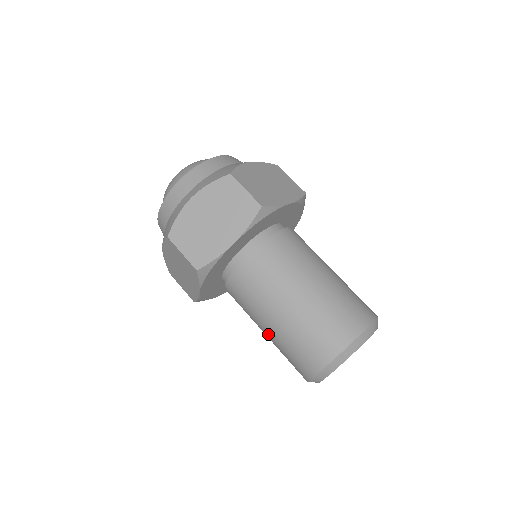
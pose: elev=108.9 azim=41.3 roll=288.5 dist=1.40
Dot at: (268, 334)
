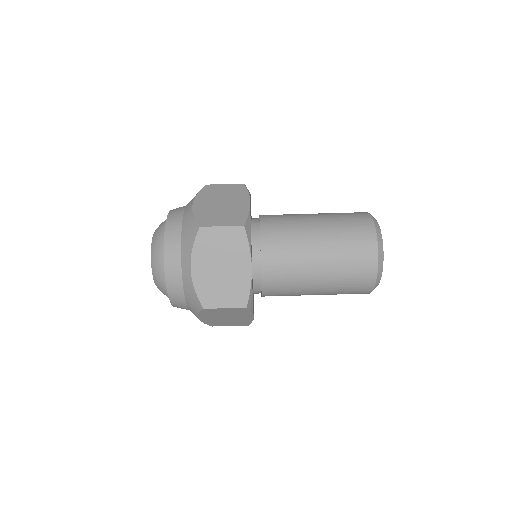
Dot at: occluded
